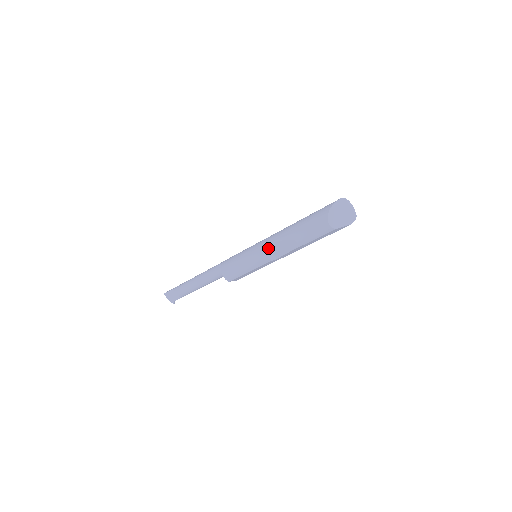
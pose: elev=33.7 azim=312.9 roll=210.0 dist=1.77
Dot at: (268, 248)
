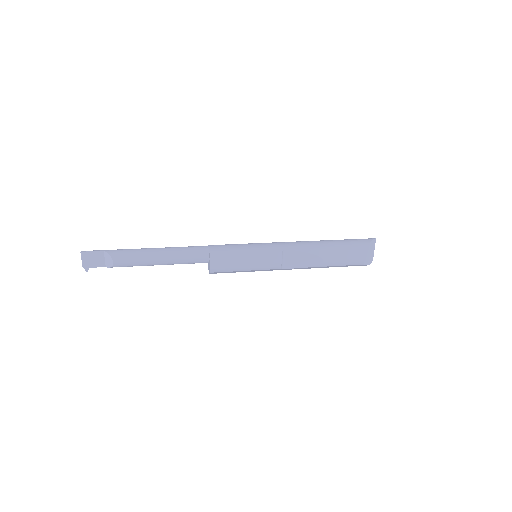
Dot at: (285, 254)
